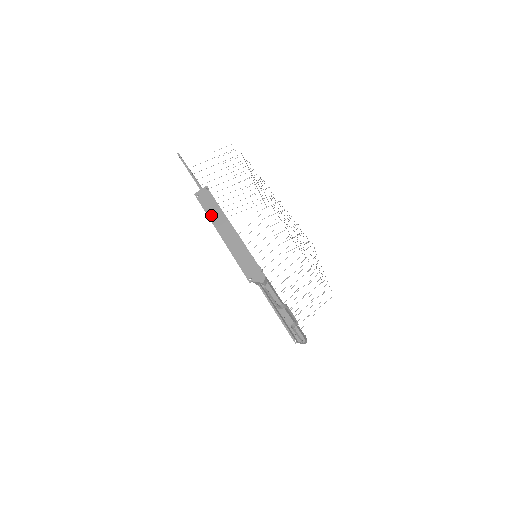
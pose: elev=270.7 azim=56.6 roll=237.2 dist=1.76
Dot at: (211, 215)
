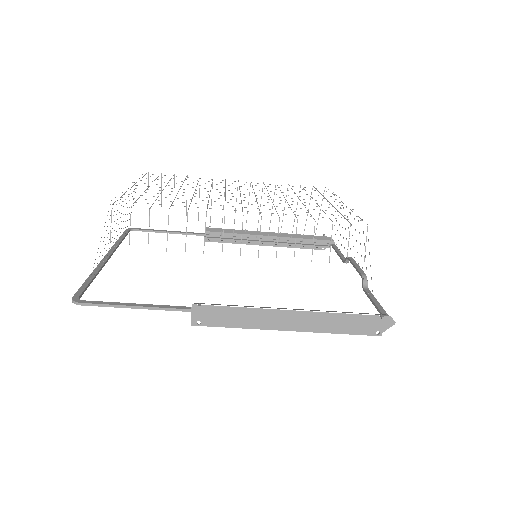
Dot at: (248, 325)
